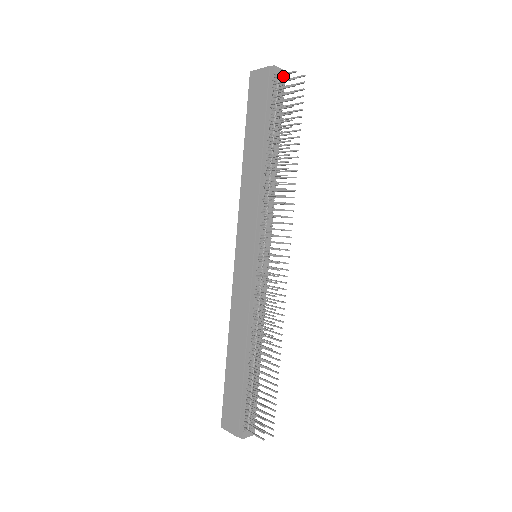
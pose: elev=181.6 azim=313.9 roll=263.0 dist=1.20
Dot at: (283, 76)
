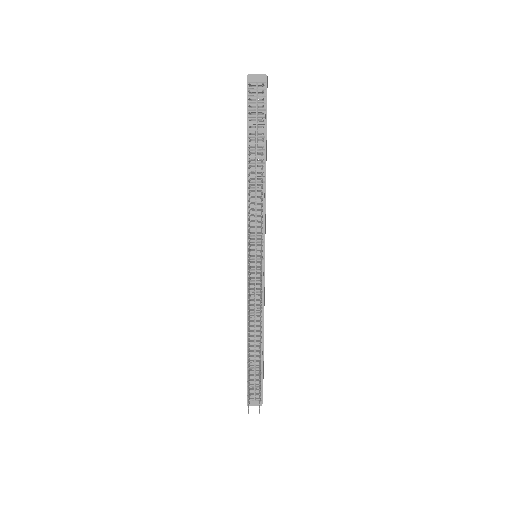
Dot at: (262, 81)
